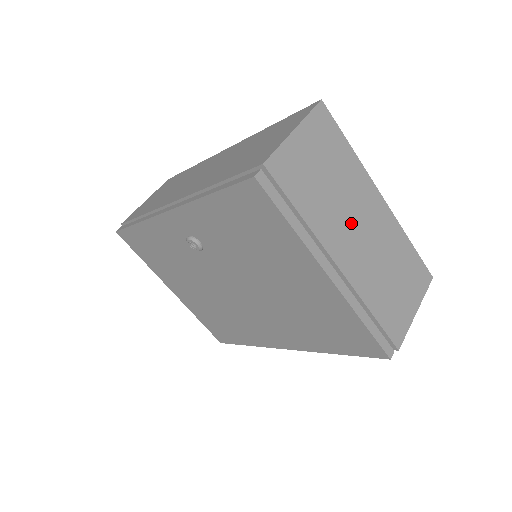
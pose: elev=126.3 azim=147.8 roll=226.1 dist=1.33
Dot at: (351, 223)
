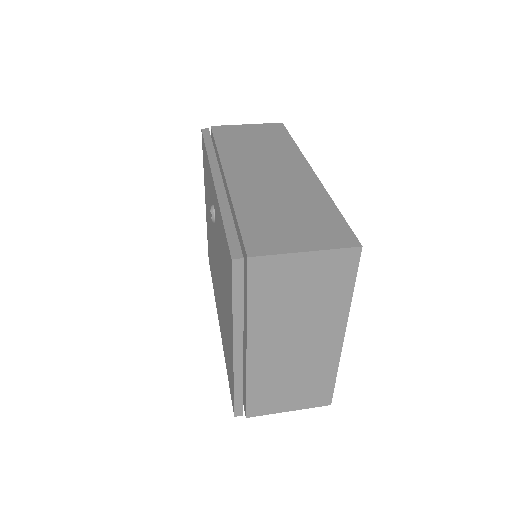
Dot at: (291, 335)
